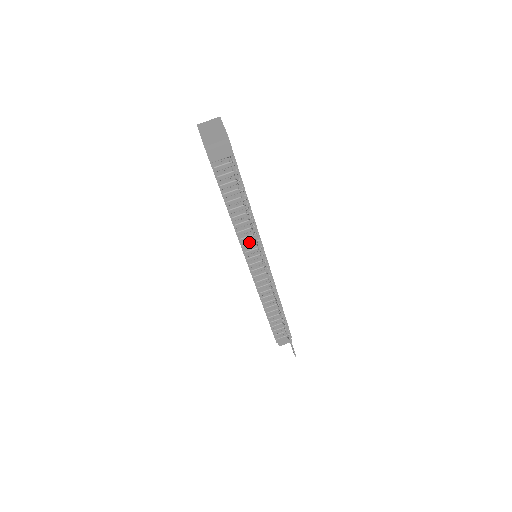
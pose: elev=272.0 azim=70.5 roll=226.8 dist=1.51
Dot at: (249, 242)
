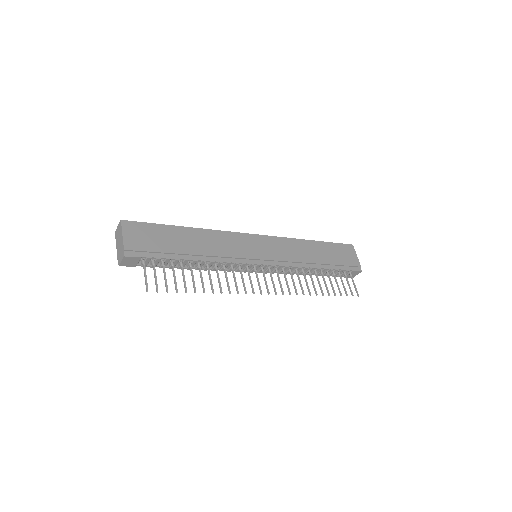
Dot at: (229, 267)
